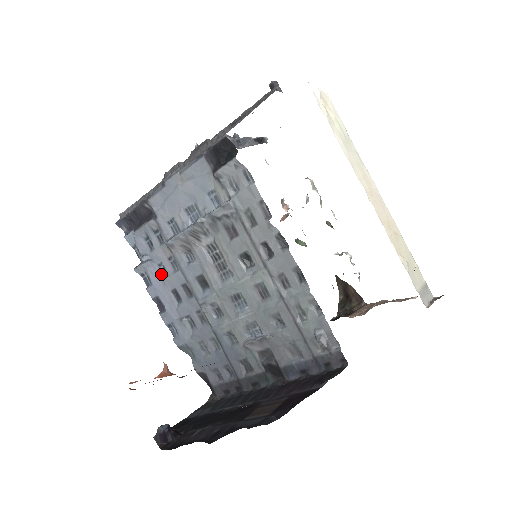
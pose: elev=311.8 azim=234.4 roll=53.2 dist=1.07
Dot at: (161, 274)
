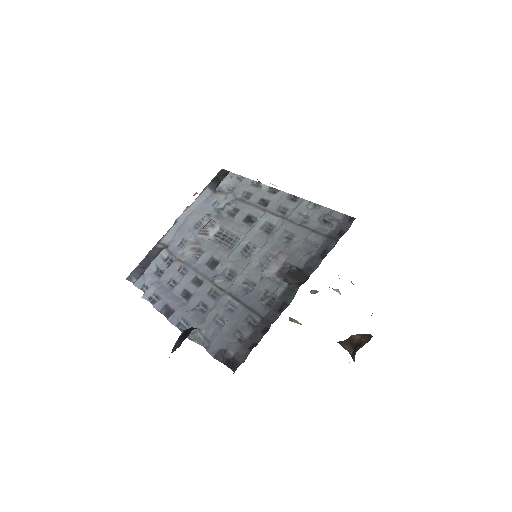
Dot at: (170, 288)
